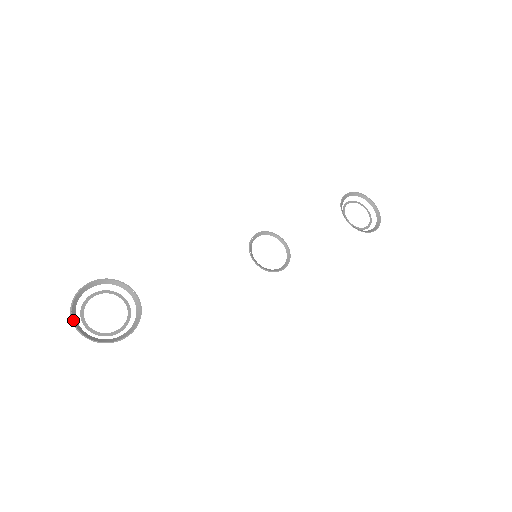
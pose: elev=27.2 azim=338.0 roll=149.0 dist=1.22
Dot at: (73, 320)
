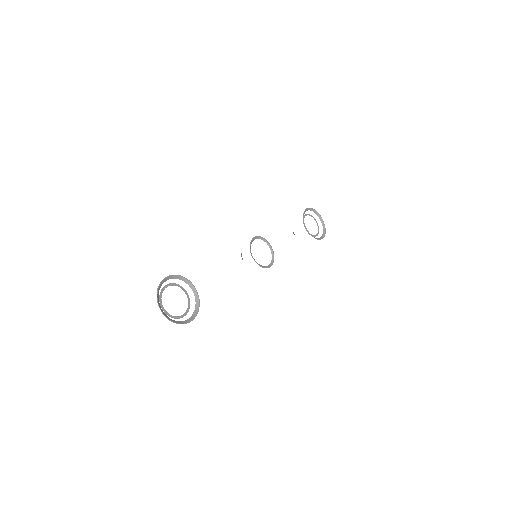
Dot at: (160, 307)
